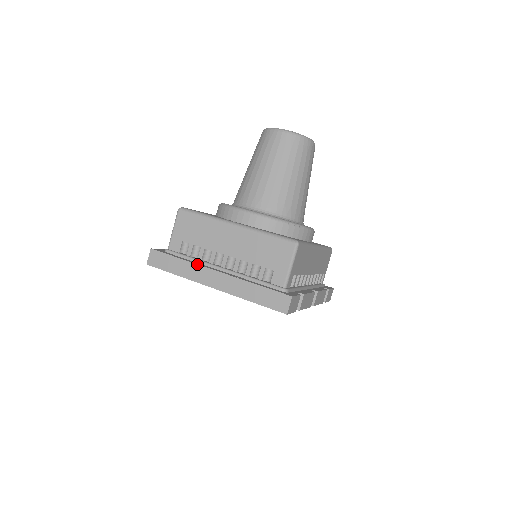
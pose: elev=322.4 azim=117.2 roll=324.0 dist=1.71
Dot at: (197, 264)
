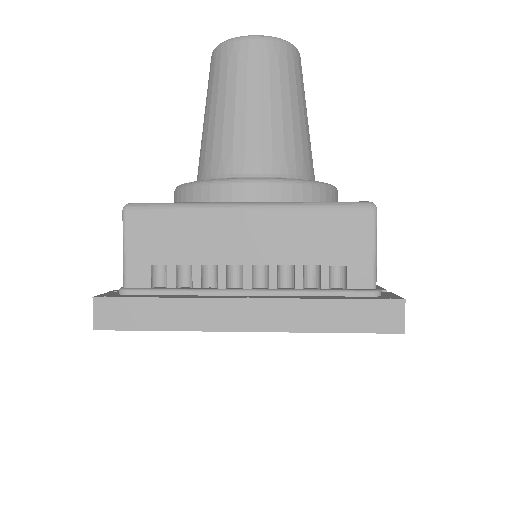
Dot at: (202, 298)
